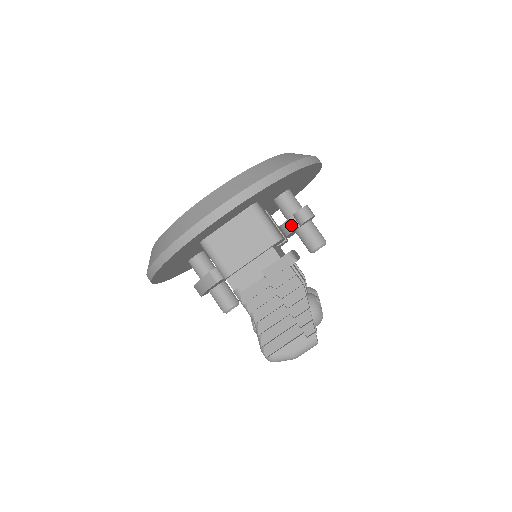
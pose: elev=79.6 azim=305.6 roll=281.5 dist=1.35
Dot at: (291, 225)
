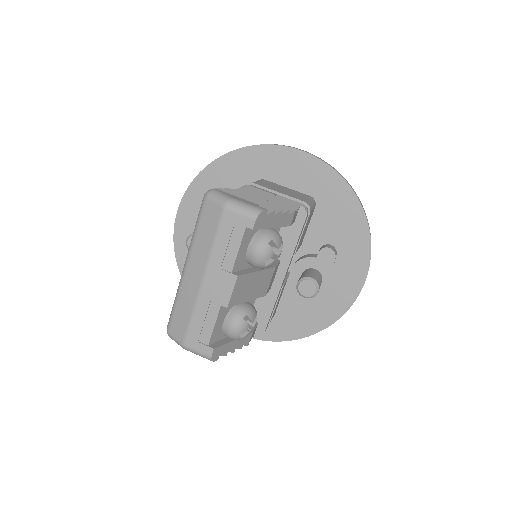
Dot at: (310, 255)
